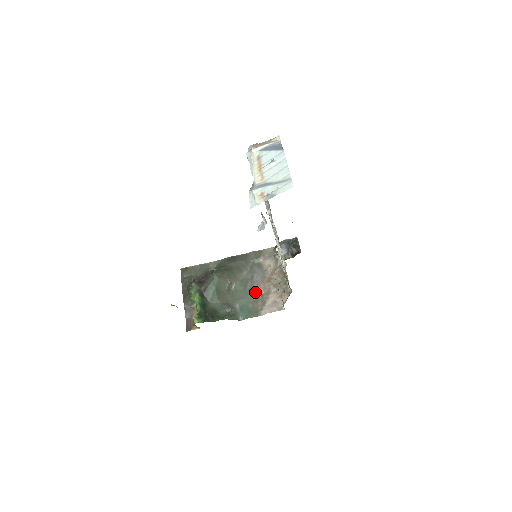
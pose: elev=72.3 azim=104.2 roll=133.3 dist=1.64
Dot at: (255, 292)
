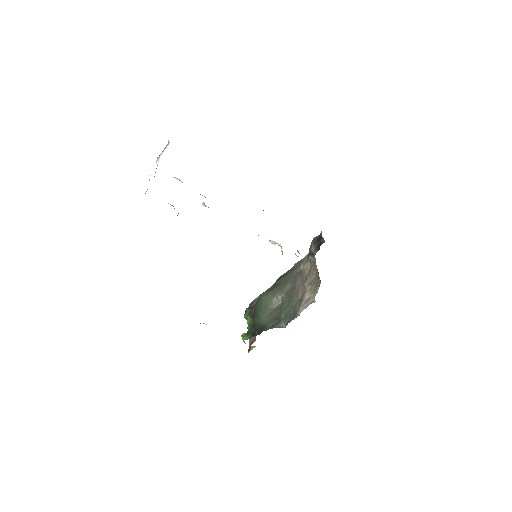
Dot at: (296, 297)
